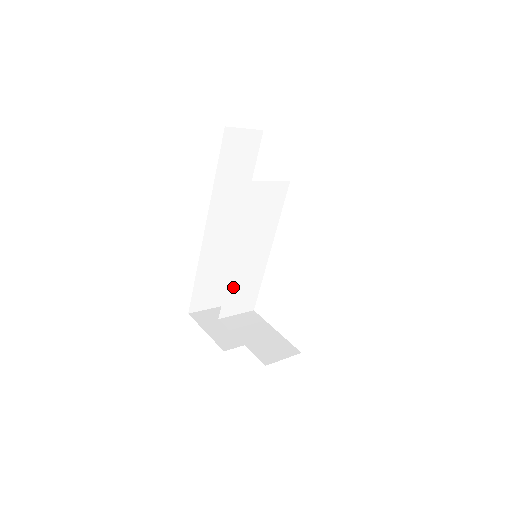
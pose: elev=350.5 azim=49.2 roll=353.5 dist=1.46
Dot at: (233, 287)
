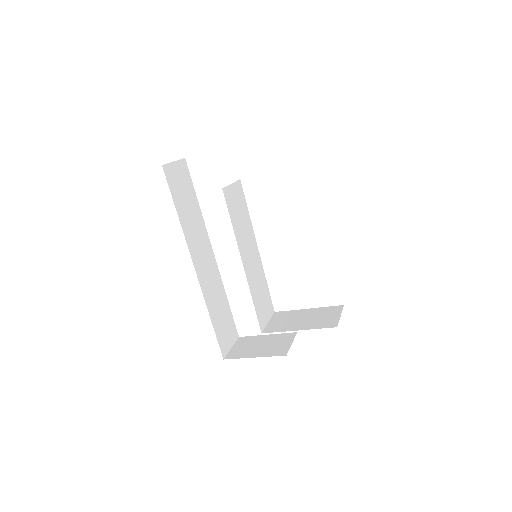
Dot at: (255, 296)
